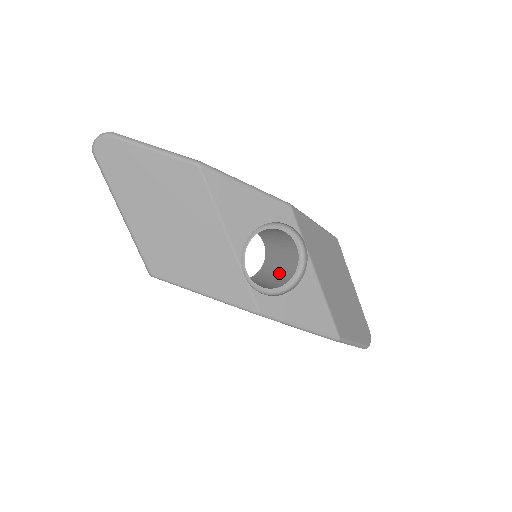
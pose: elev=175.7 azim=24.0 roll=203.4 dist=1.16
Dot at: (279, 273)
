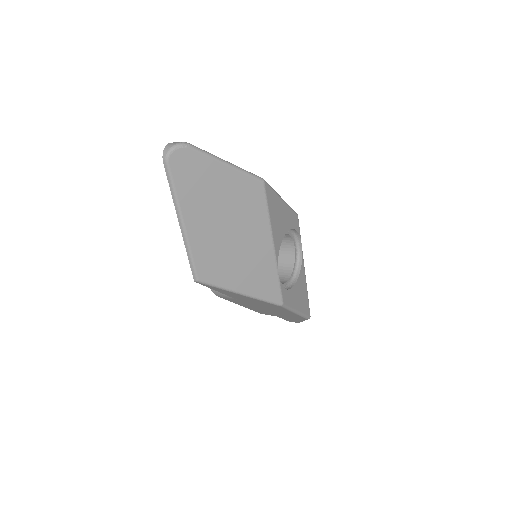
Dot at: occluded
